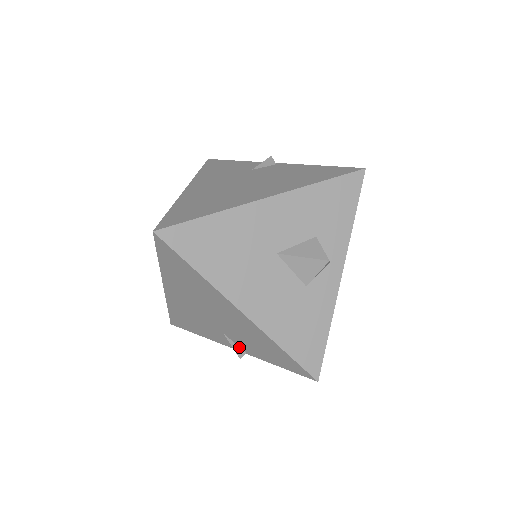
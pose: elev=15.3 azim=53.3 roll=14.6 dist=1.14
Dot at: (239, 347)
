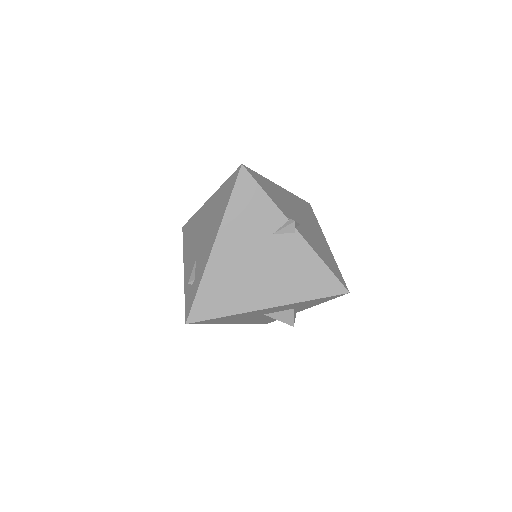
Dot at: occluded
